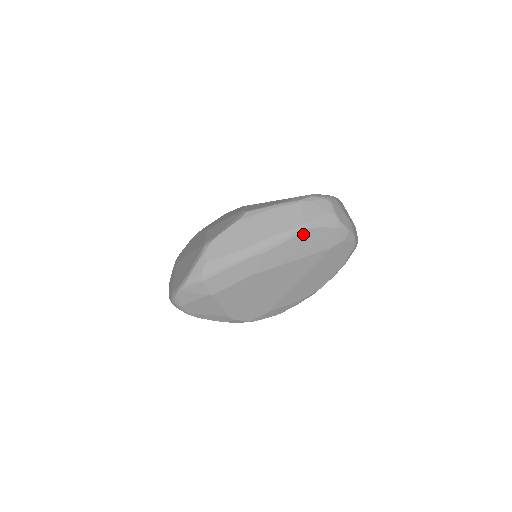
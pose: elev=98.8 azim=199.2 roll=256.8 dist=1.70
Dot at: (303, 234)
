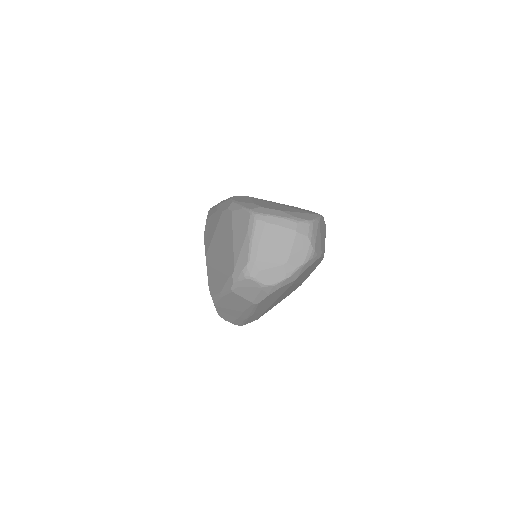
Dot at: (260, 303)
